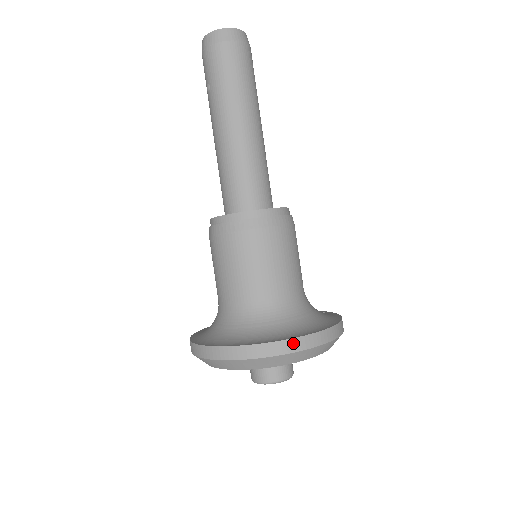
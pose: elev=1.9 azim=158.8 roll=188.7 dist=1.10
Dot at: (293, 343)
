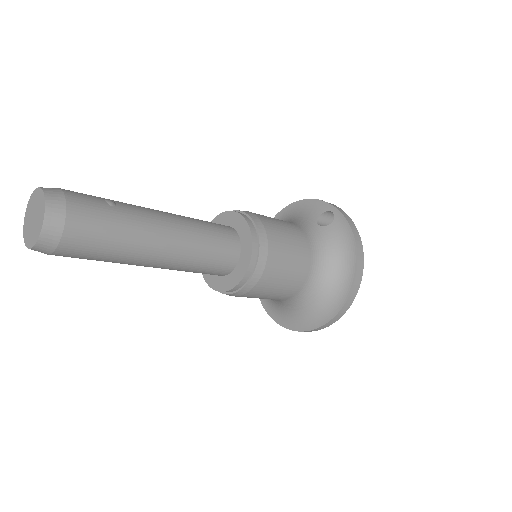
Dot at: (341, 312)
